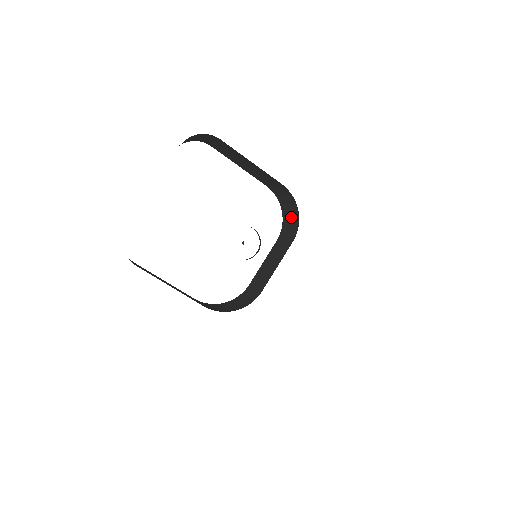
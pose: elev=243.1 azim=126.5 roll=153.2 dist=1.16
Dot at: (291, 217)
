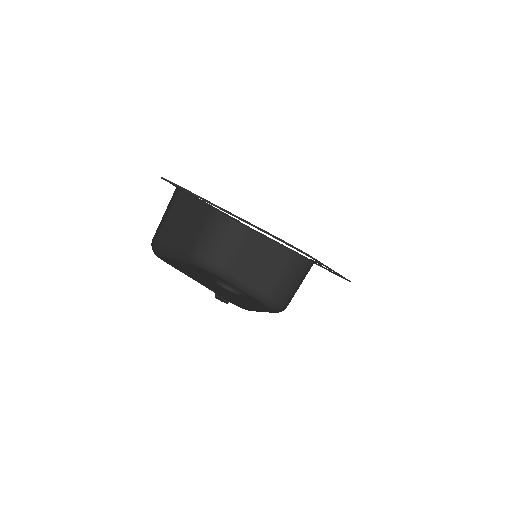
Dot at: (292, 283)
